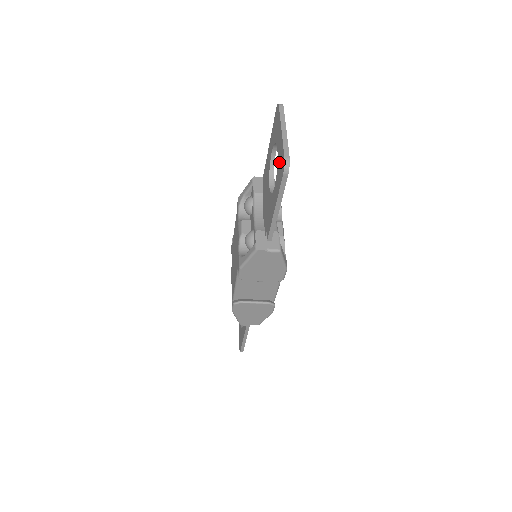
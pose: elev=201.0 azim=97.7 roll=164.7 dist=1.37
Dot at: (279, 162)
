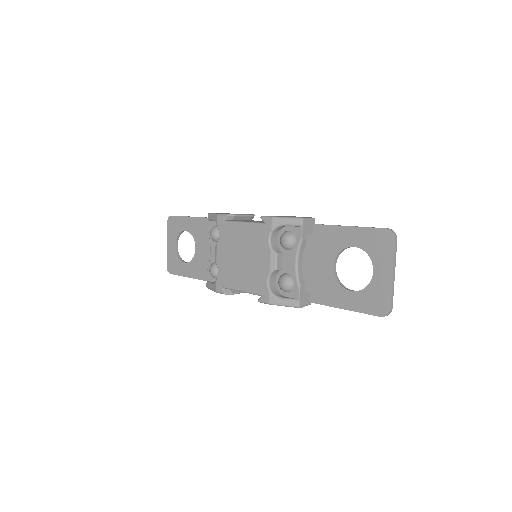
Dot at: (375, 293)
